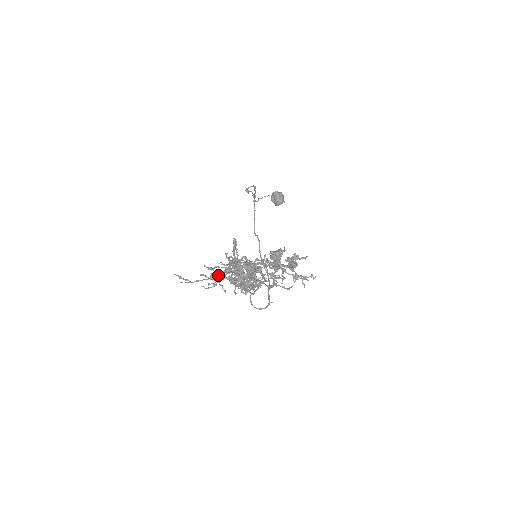
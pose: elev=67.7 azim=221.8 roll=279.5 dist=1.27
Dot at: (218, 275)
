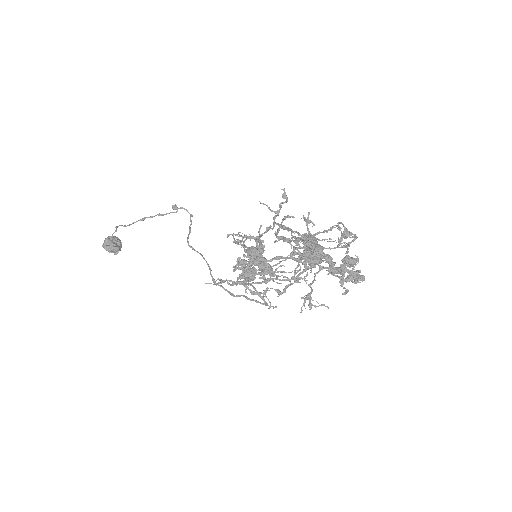
Dot at: occluded
